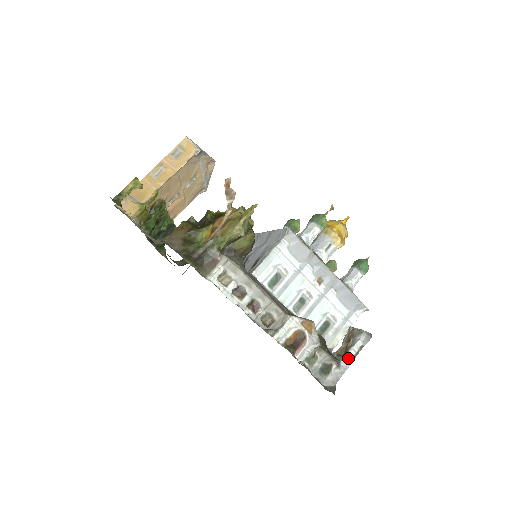
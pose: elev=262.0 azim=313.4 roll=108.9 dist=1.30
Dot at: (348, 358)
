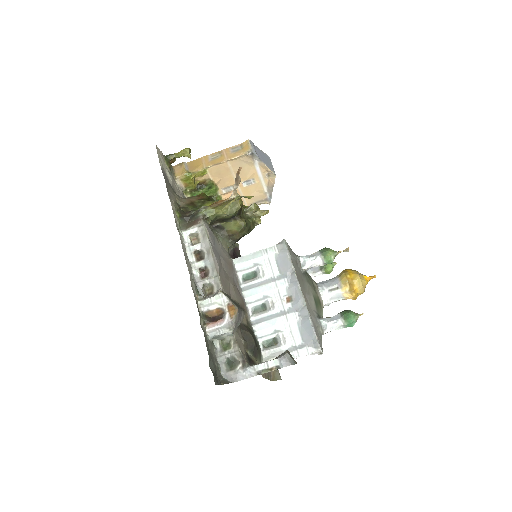
Dot at: (258, 367)
